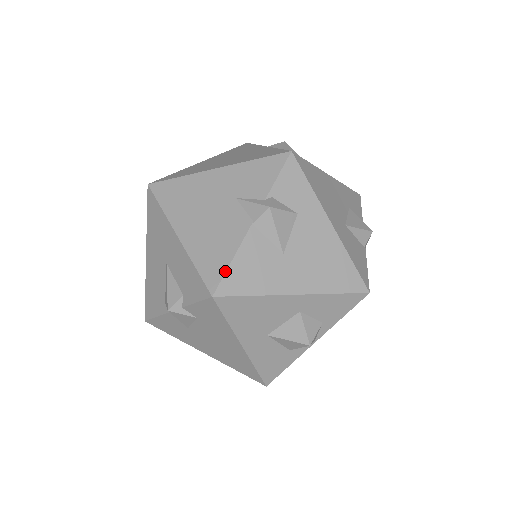
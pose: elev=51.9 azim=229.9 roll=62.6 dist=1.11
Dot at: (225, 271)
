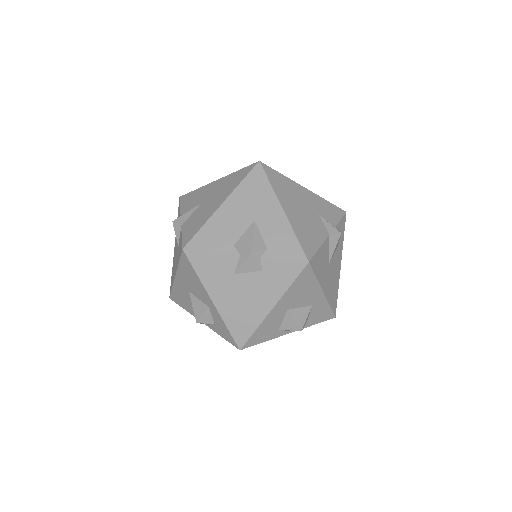
Dot at: (316, 252)
